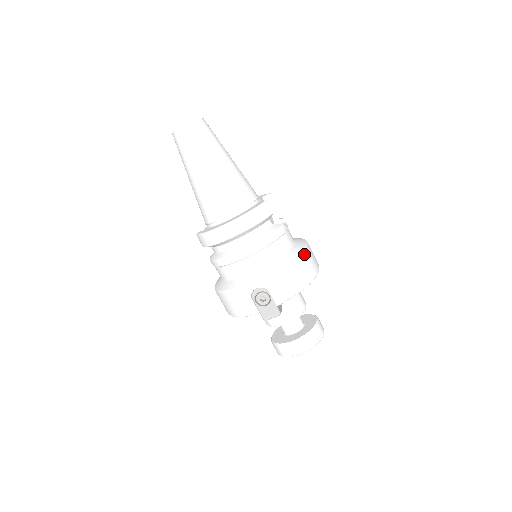
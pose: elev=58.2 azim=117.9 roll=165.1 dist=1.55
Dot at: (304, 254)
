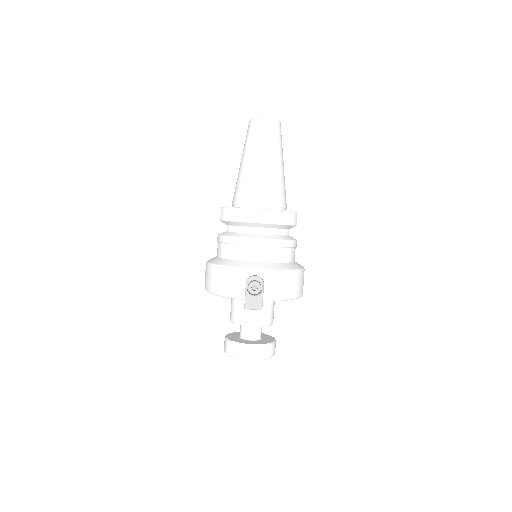
Dot at: (302, 272)
